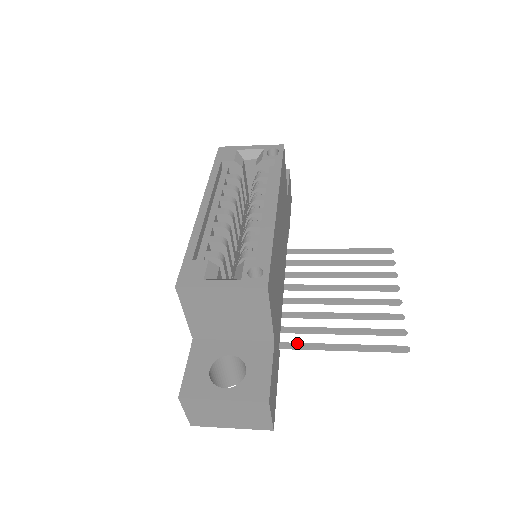
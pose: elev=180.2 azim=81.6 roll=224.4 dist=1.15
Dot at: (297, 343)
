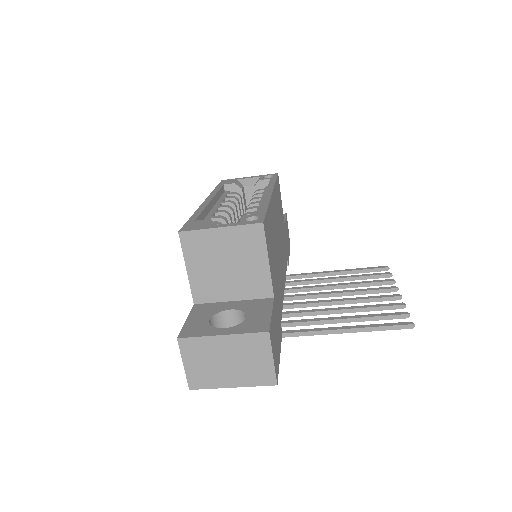
Dot at: (300, 329)
